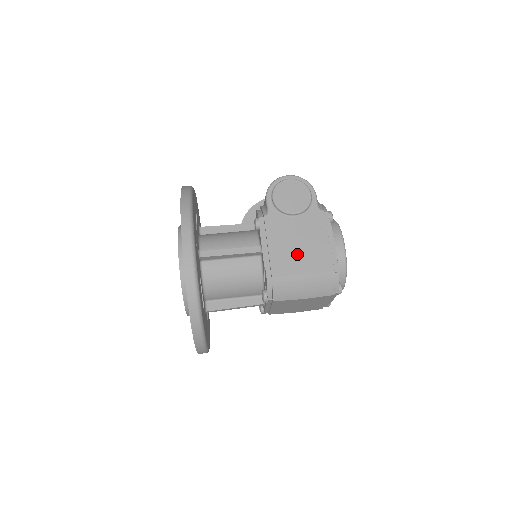
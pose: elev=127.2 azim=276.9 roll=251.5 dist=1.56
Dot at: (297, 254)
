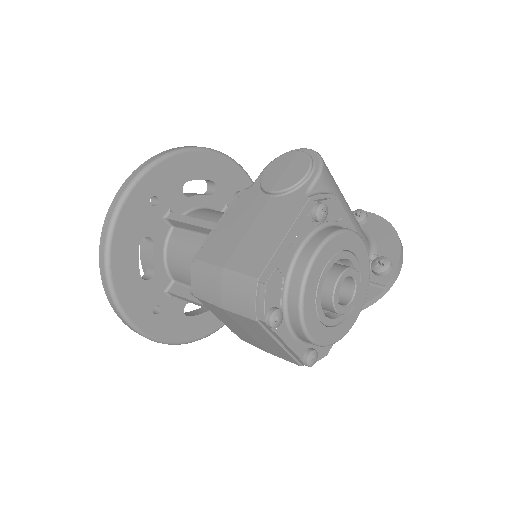
Dot at: (237, 241)
